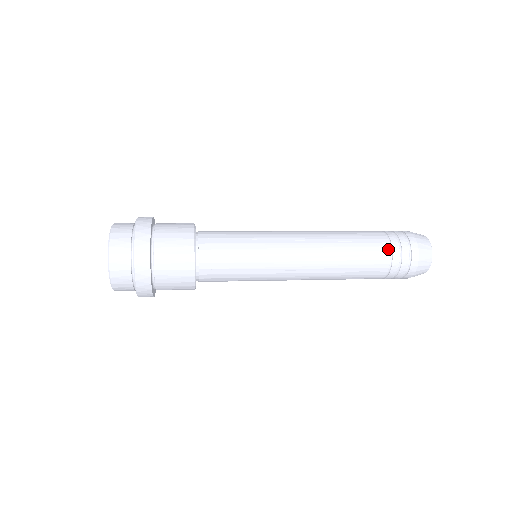
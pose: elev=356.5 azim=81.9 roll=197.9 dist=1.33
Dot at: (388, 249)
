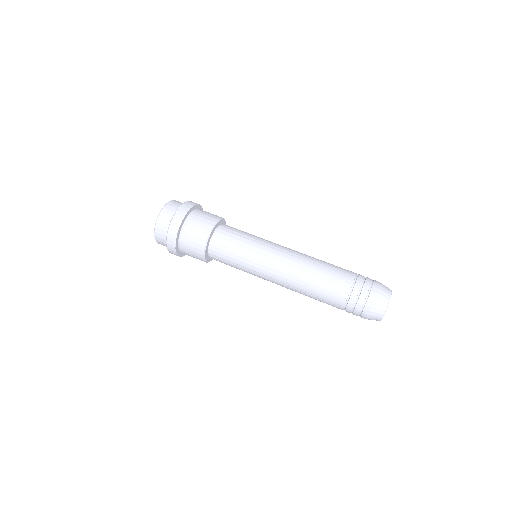
Dot at: (341, 309)
